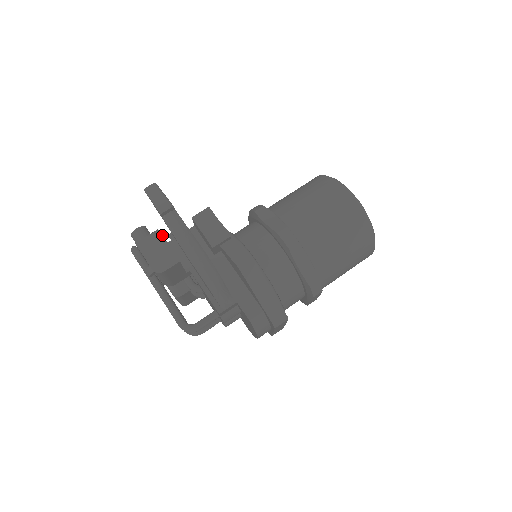
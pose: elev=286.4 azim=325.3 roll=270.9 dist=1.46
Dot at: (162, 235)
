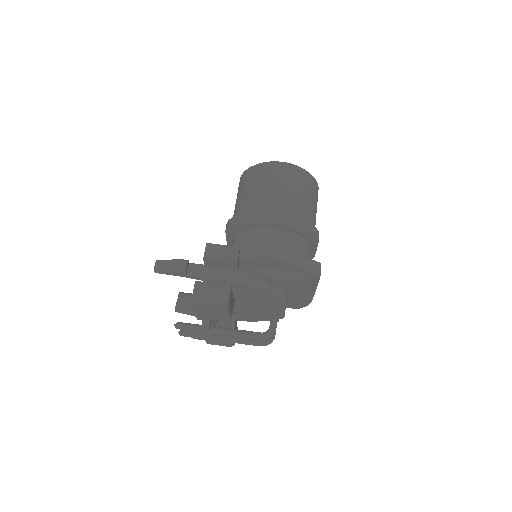
Dot at: occluded
